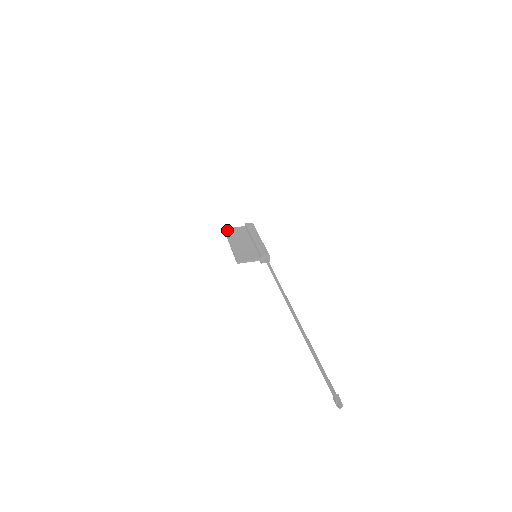
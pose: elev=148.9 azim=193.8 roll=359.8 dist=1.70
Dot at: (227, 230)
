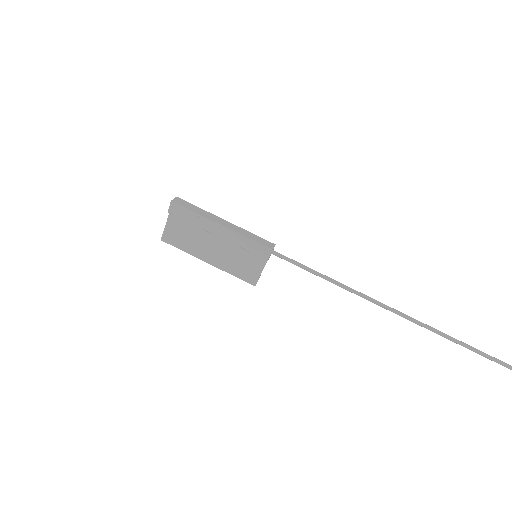
Dot at: (168, 241)
